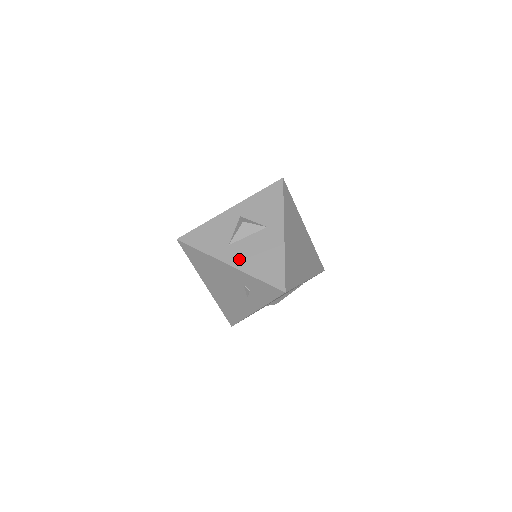
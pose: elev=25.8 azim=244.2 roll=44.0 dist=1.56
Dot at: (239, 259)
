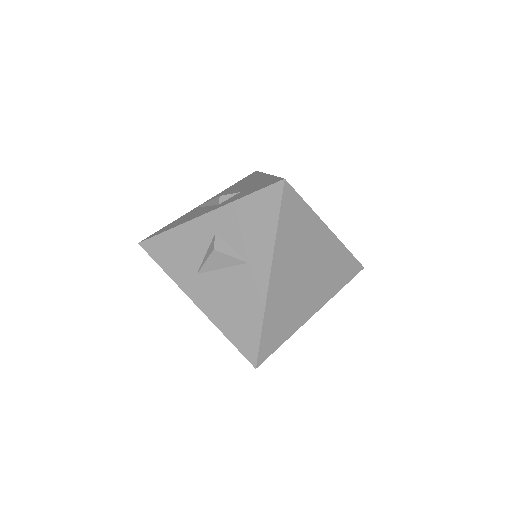
Dot at: (207, 300)
